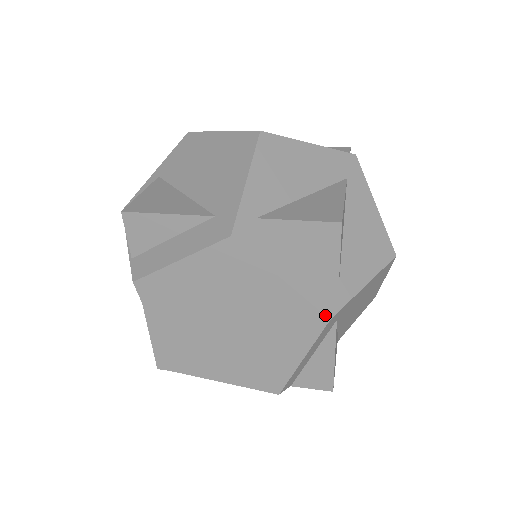
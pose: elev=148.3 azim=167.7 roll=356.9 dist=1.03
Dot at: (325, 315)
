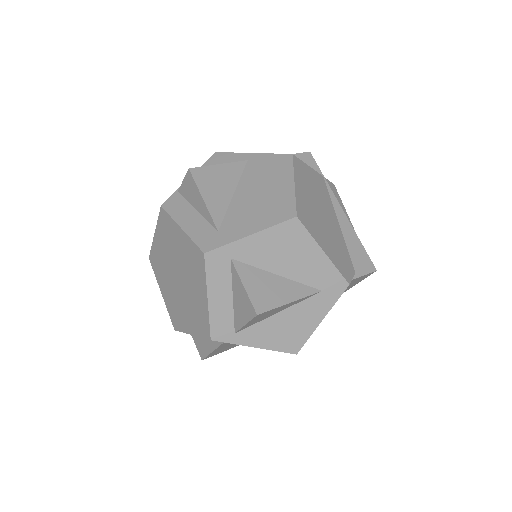
Dot at: (211, 336)
